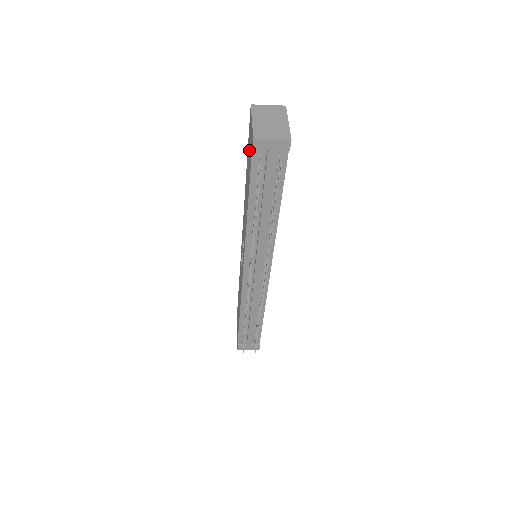
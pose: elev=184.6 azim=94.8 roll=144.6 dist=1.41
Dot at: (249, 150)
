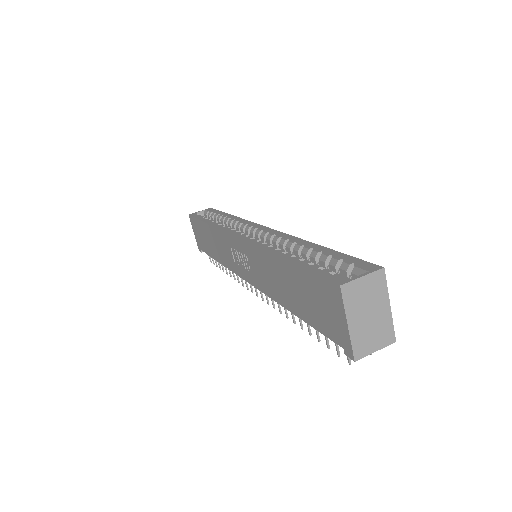
Dot at: (317, 302)
